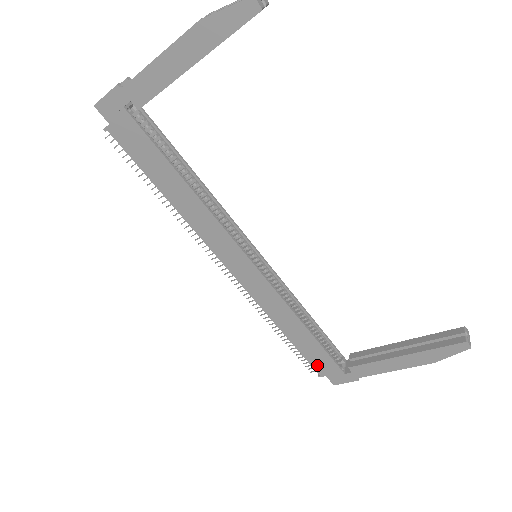
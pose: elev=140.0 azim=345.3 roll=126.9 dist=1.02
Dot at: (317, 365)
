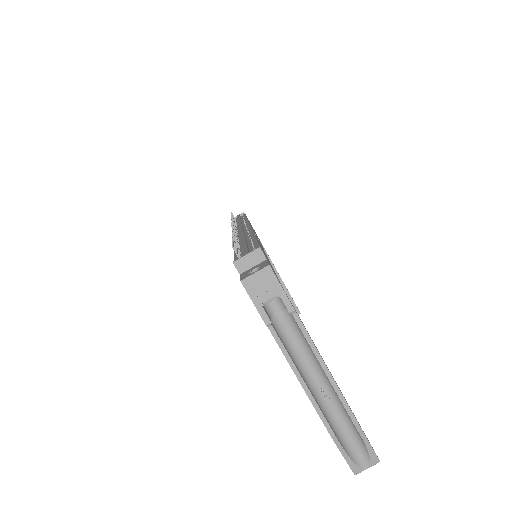
Dot at: occluded
